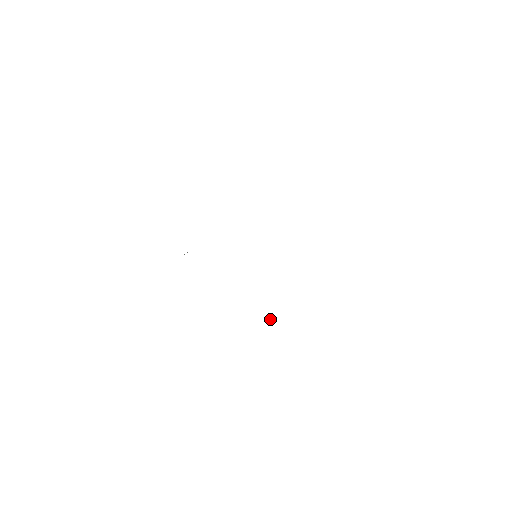
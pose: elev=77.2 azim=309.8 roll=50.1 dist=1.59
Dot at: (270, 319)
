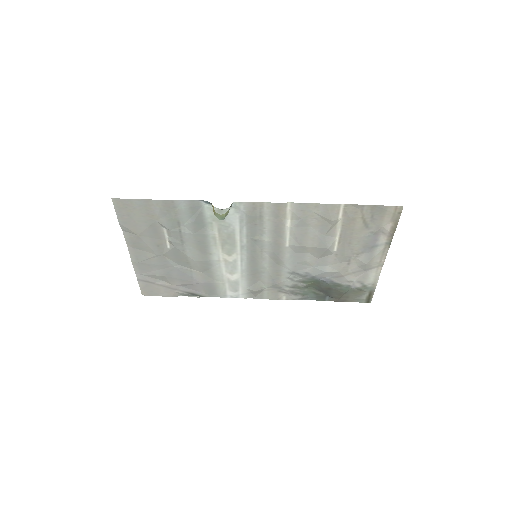
Dot at: occluded
